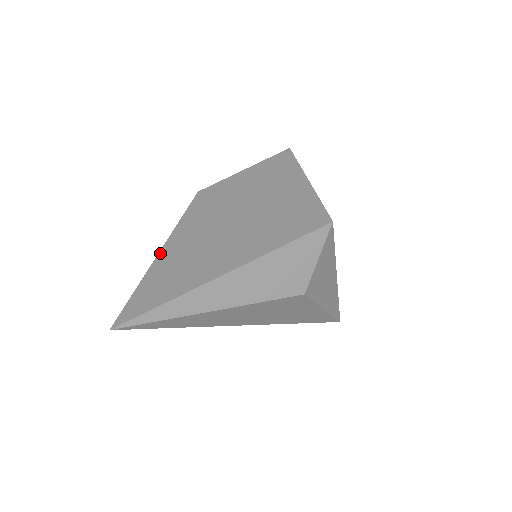
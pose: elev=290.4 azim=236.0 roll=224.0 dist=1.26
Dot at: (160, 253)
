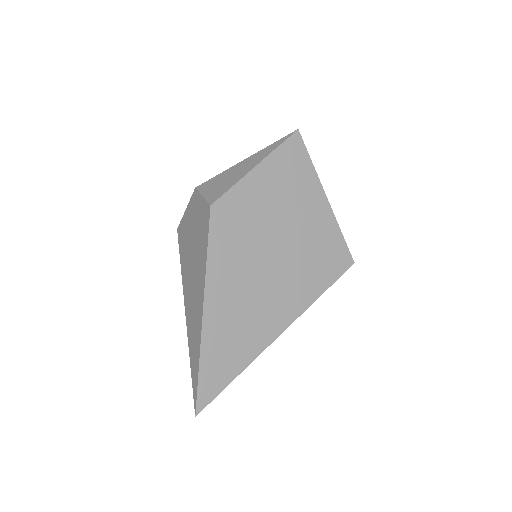
Dot at: (205, 314)
